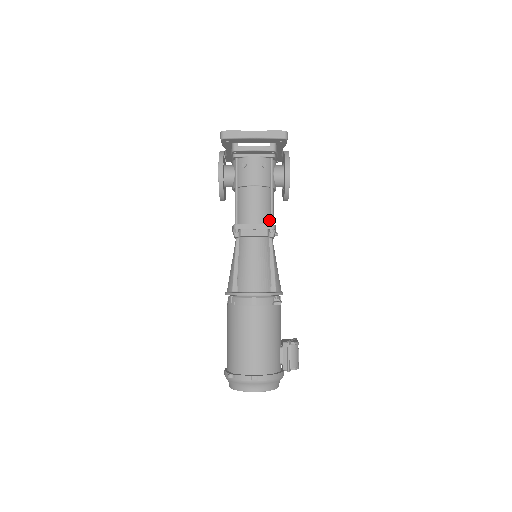
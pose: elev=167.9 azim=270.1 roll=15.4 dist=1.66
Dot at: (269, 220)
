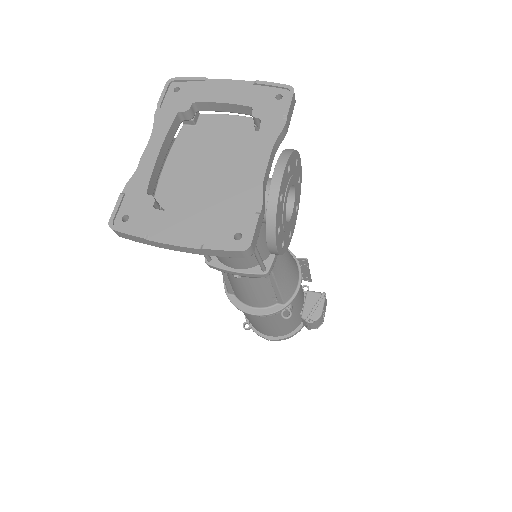
Dot at: occluded
